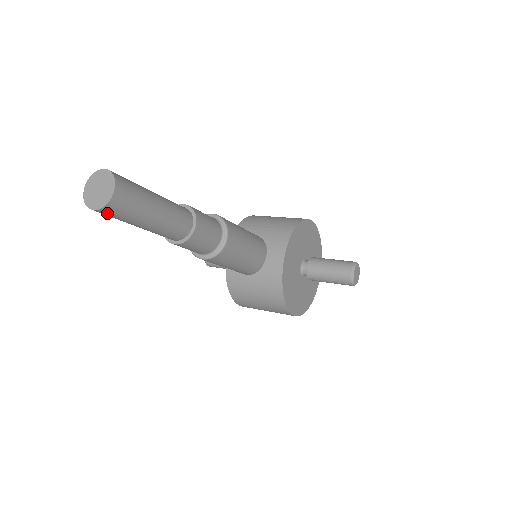
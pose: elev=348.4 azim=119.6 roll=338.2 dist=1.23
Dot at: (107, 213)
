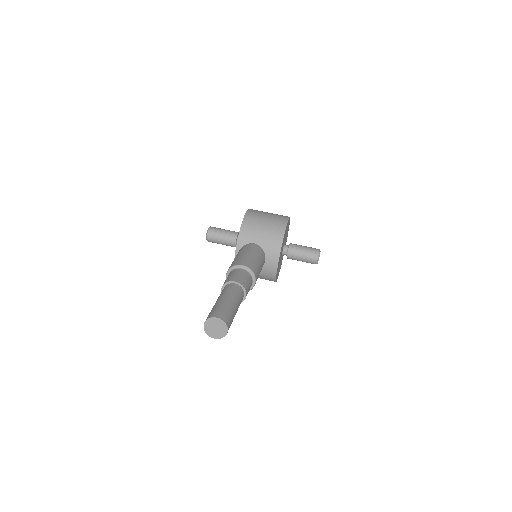
Dot at: occluded
